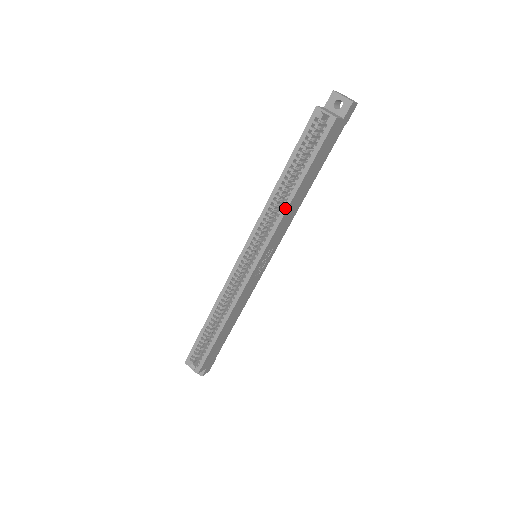
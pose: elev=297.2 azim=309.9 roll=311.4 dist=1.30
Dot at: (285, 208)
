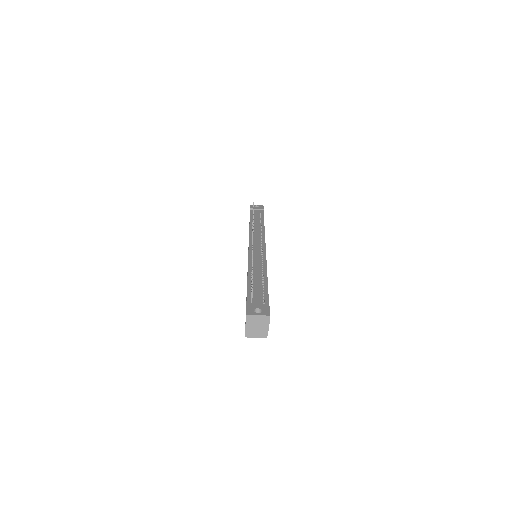
Dot at: occluded
